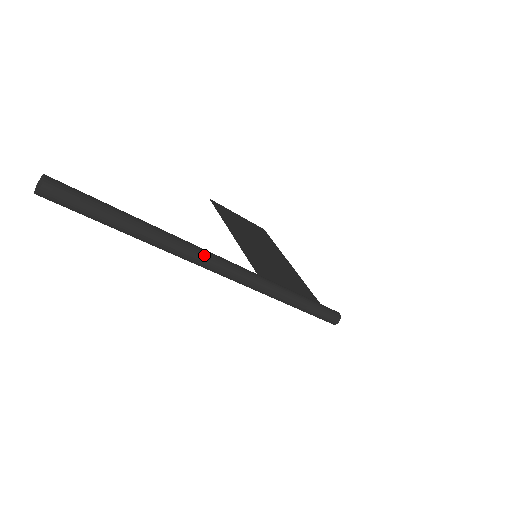
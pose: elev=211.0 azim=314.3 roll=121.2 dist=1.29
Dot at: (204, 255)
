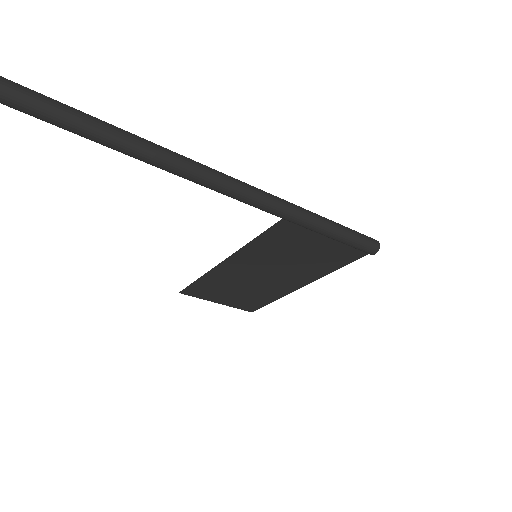
Dot at: (197, 162)
